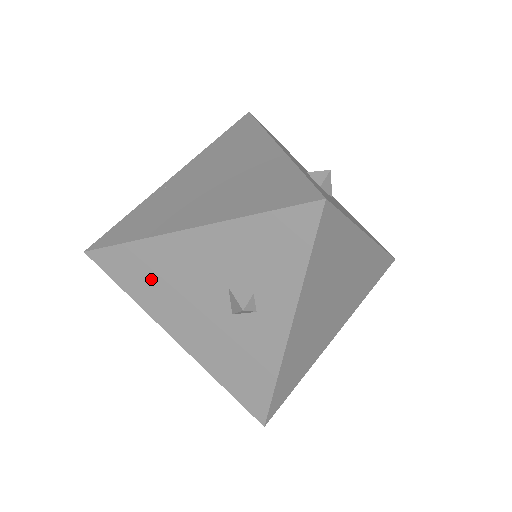
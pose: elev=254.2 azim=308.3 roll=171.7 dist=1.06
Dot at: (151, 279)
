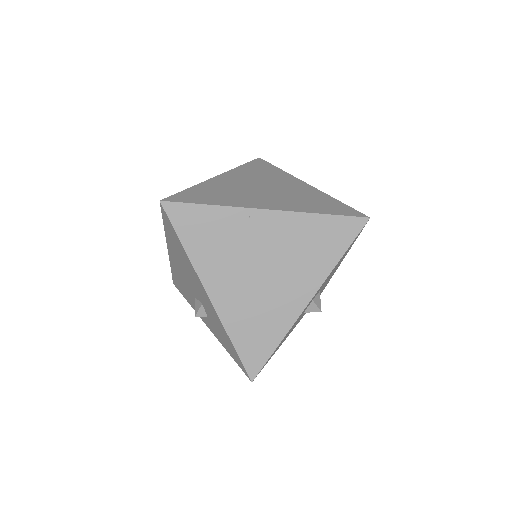
Dot at: (179, 251)
